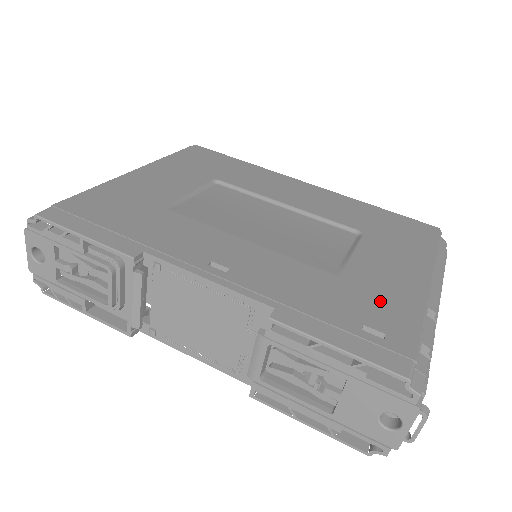
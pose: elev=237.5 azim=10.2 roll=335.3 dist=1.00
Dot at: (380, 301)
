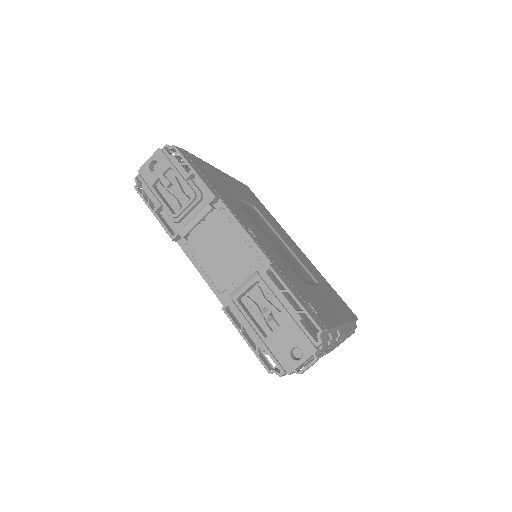
Dot at: (319, 305)
